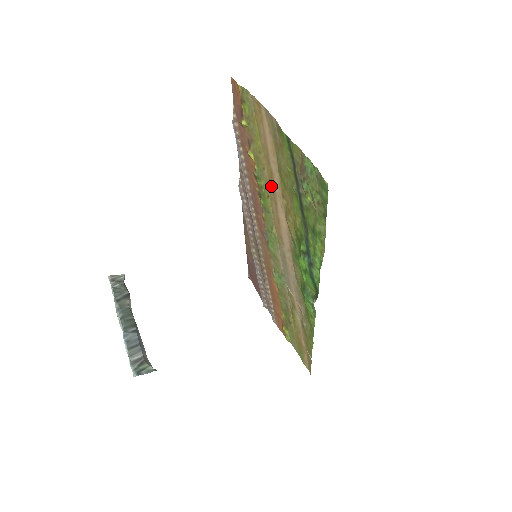
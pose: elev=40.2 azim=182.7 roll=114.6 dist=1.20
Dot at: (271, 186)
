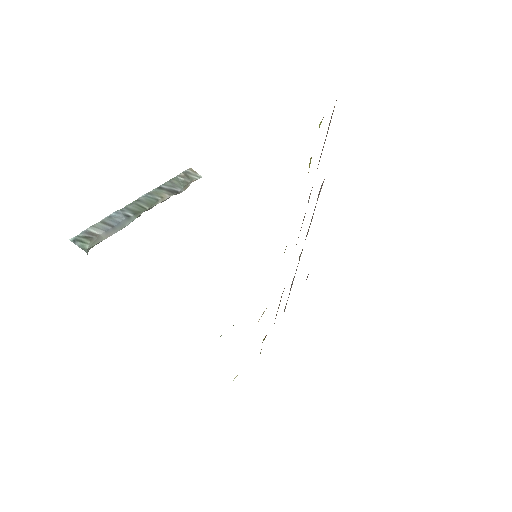
Dot at: occluded
